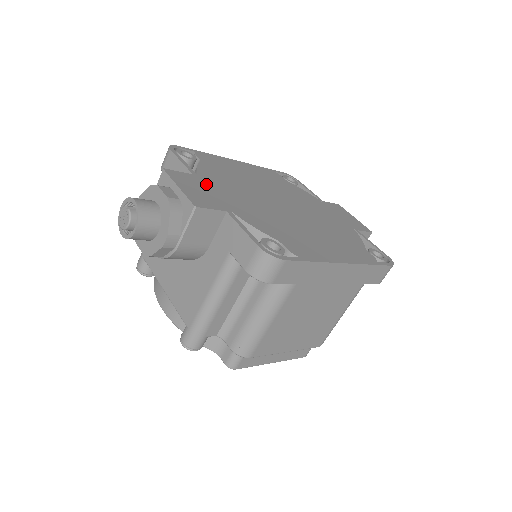
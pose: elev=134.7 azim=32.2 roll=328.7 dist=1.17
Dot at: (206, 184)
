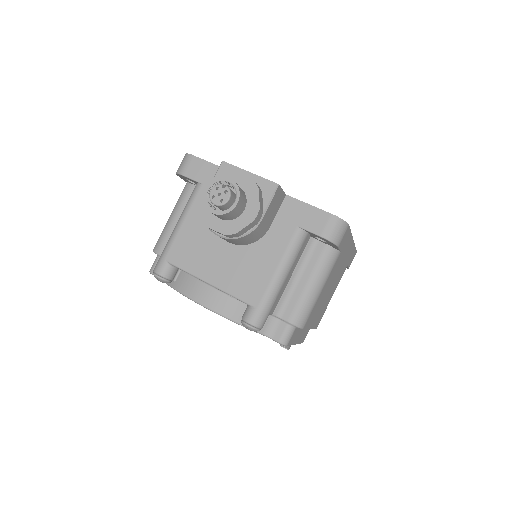
Dot at: occluded
